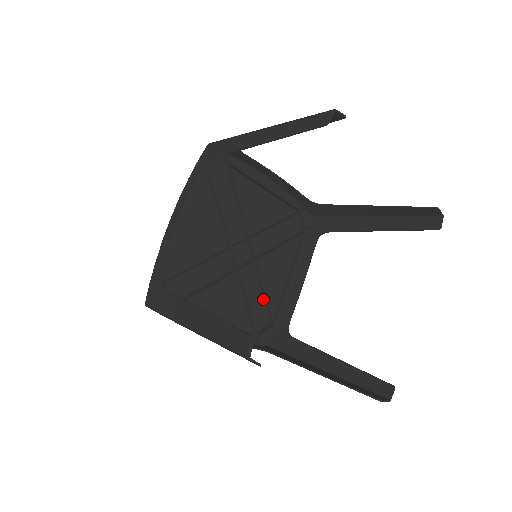
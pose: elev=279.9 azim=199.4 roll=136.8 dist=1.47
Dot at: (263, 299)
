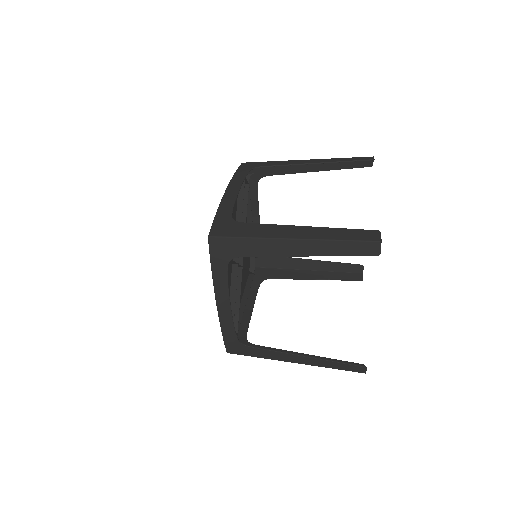
Dot at: occluded
